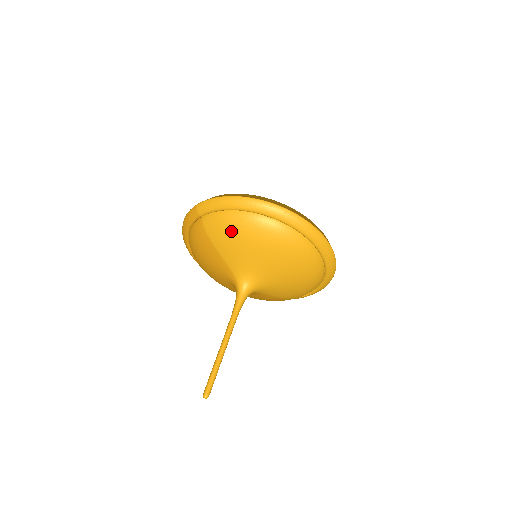
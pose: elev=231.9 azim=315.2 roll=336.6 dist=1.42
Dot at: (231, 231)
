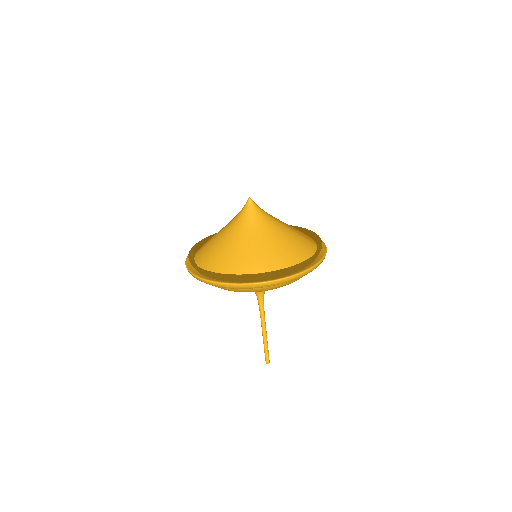
Dot at: occluded
